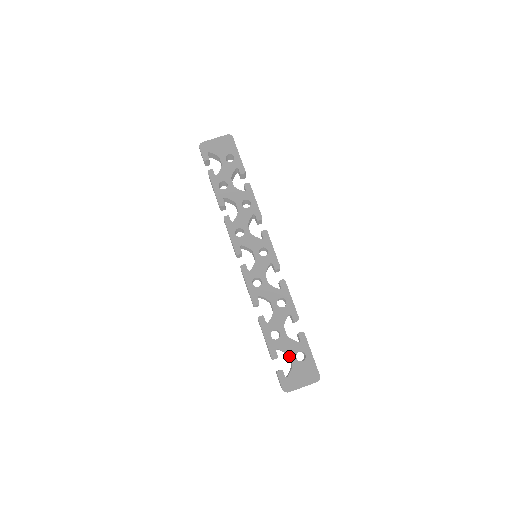
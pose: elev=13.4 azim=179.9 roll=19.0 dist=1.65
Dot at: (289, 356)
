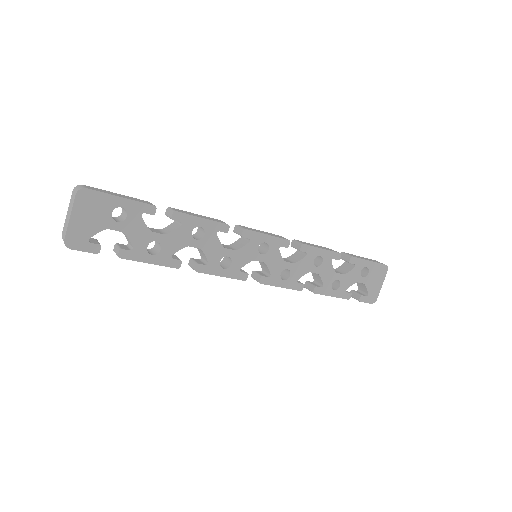
Dot at: (356, 282)
